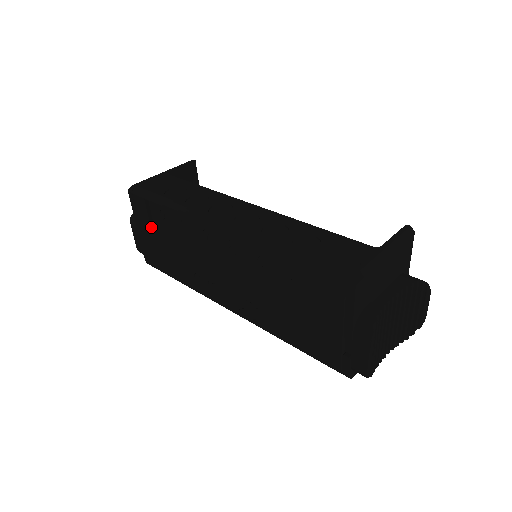
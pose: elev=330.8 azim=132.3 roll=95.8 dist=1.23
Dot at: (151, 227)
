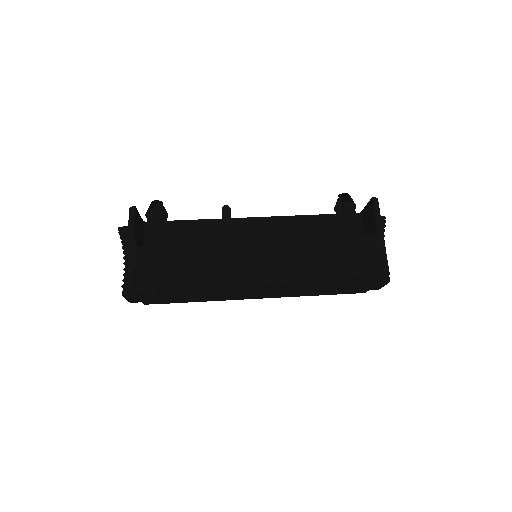
Dot at: (161, 294)
